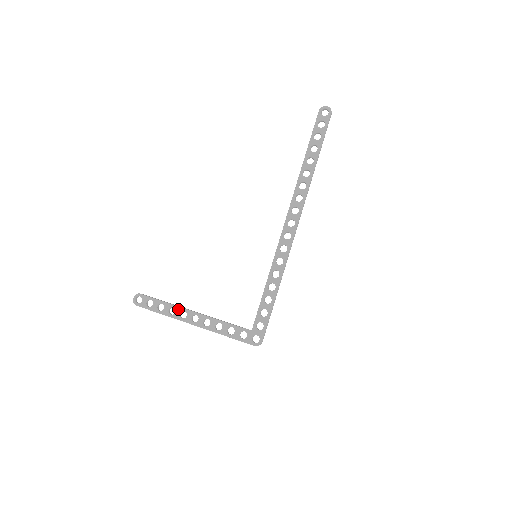
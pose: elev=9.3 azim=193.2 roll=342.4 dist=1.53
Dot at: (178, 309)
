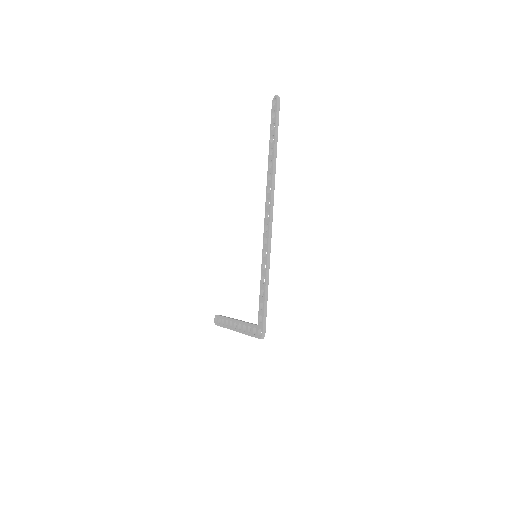
Dot at: (229, 320)
